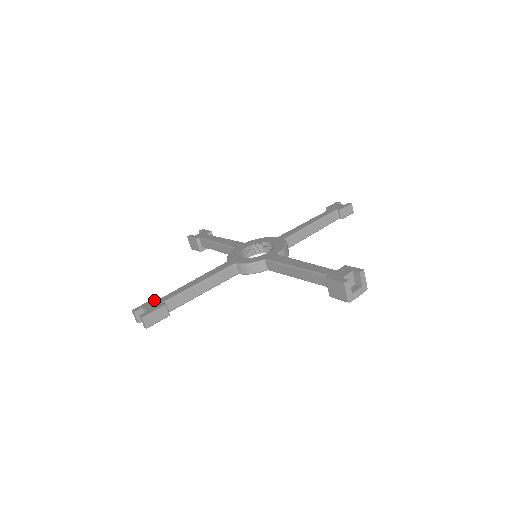
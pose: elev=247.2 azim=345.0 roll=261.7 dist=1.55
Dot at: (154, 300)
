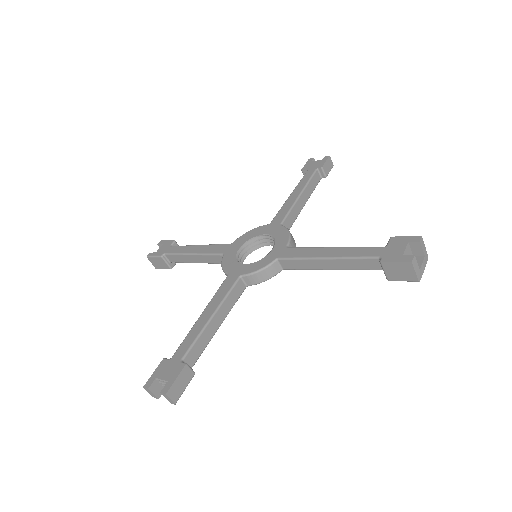
Dot at: (165, 362)
